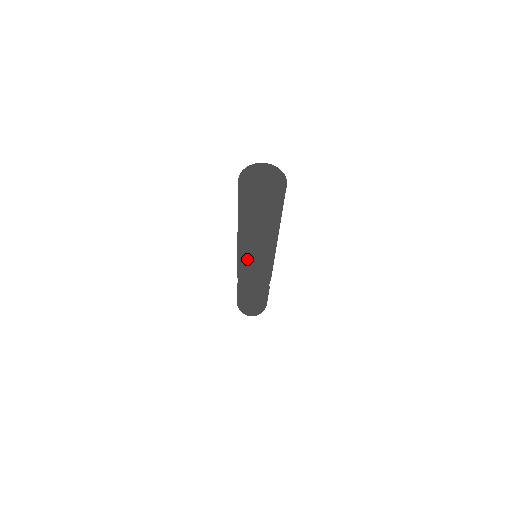
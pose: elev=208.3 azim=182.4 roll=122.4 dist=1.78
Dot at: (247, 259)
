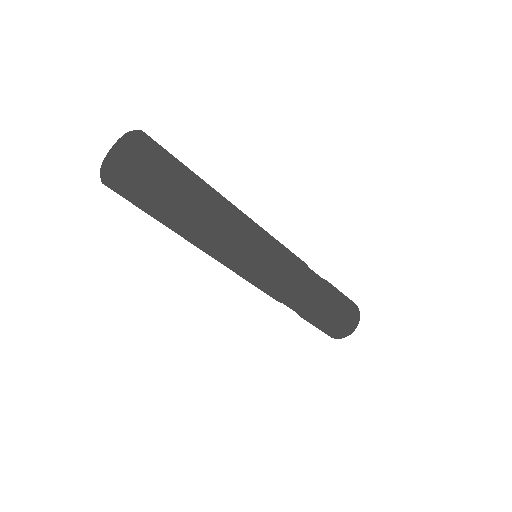
Dot at: (241, 256)
